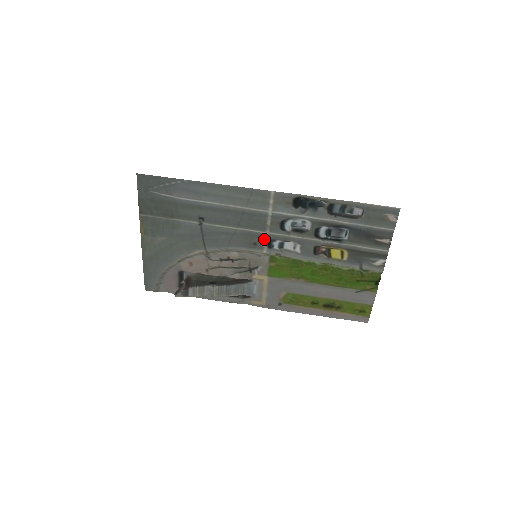
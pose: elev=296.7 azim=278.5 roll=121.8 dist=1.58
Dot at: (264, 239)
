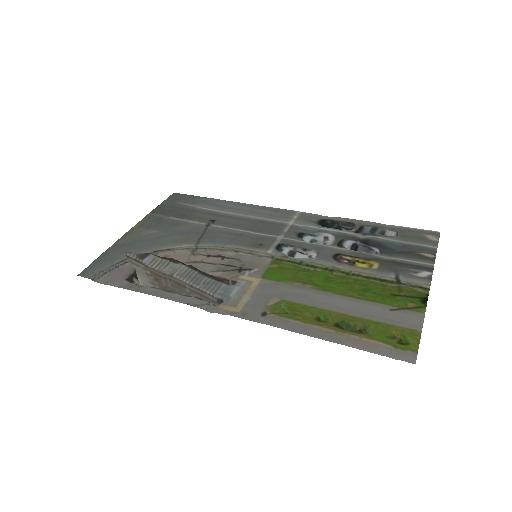
Dot at: (274, 242)
